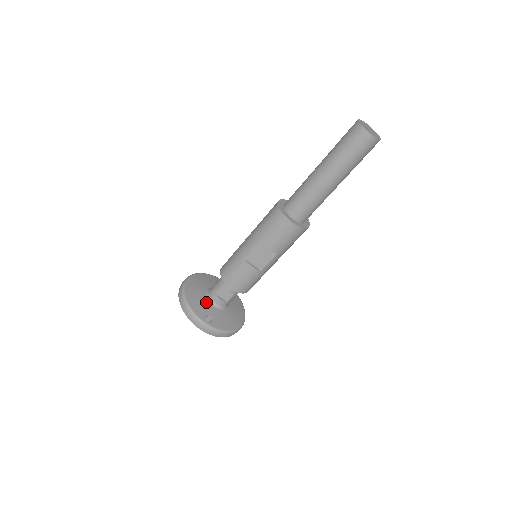
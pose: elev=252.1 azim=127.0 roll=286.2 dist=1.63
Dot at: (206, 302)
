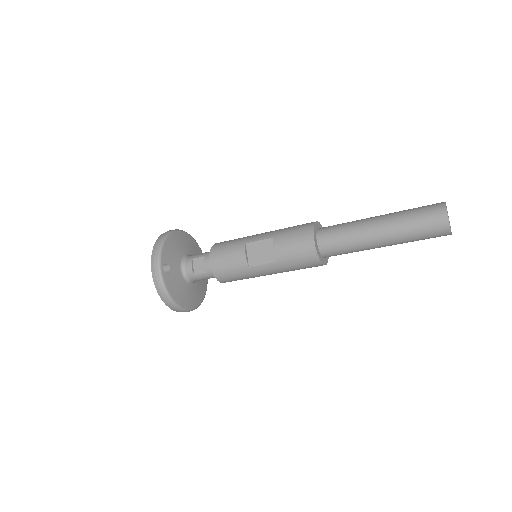
Dot at: (179, 258)
